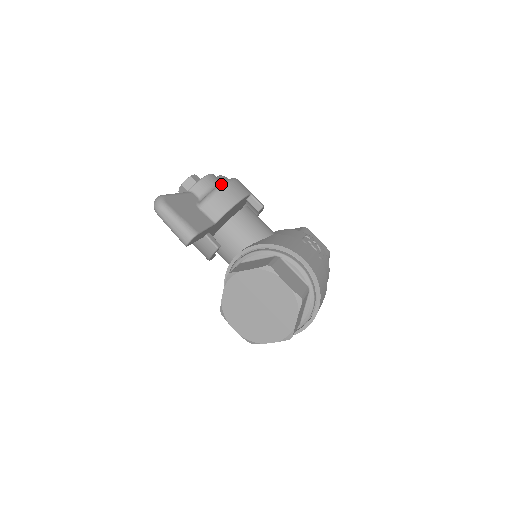
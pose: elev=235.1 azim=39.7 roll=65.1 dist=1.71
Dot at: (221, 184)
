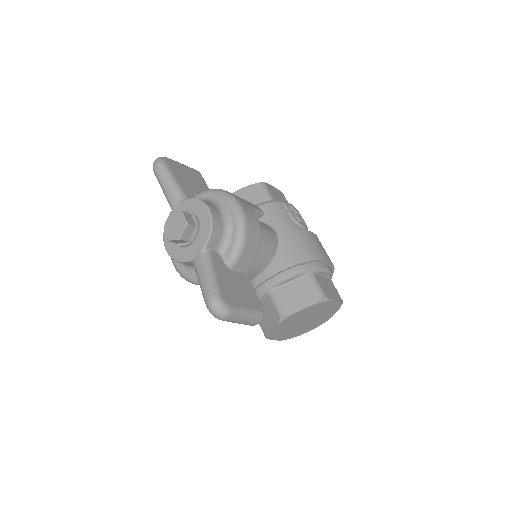
Dot at: (241, 227)
